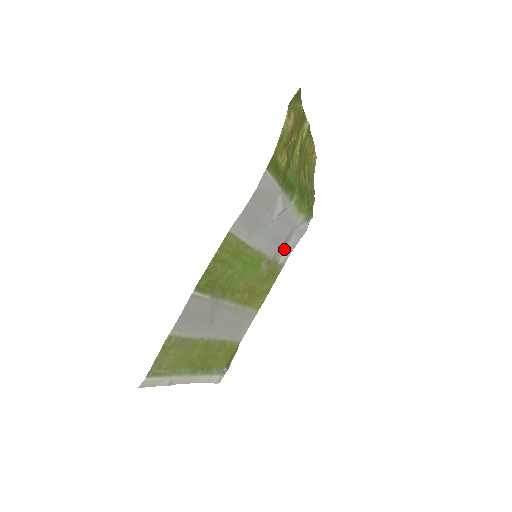
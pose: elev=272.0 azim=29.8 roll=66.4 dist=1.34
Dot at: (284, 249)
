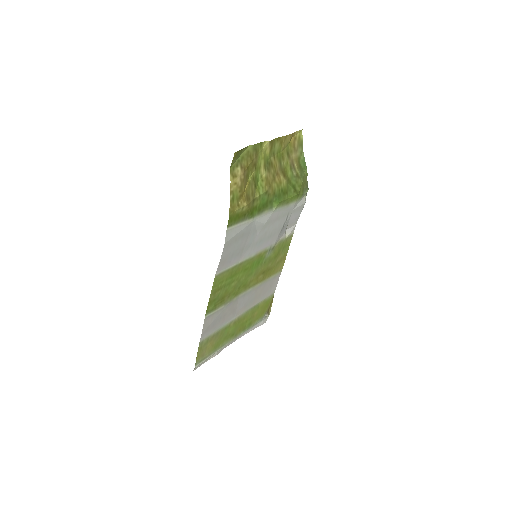
Dot at: (287, 226)
